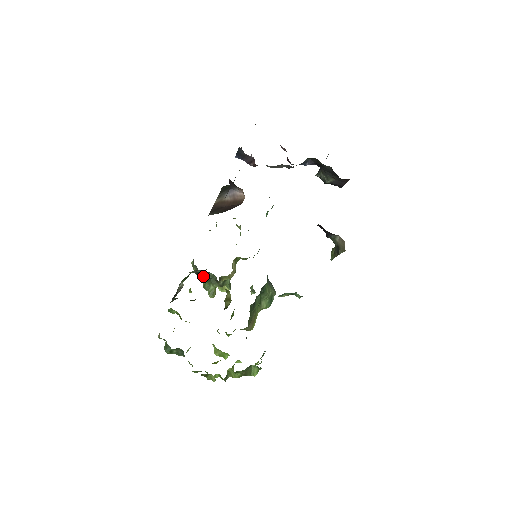
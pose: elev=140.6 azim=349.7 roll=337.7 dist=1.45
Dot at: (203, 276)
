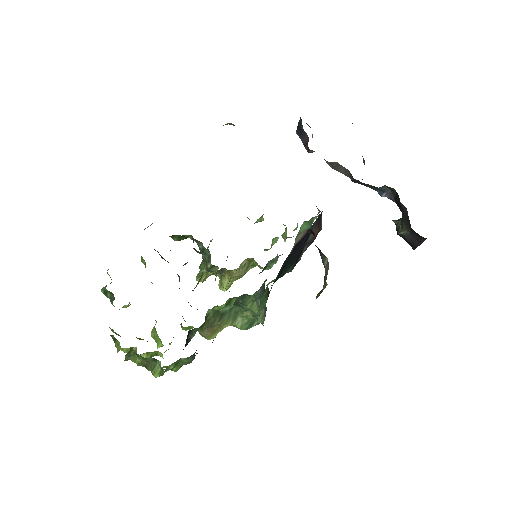
Dot at: (202, 252)
